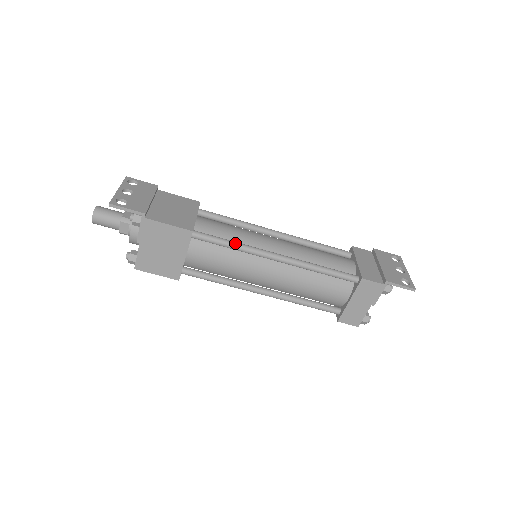
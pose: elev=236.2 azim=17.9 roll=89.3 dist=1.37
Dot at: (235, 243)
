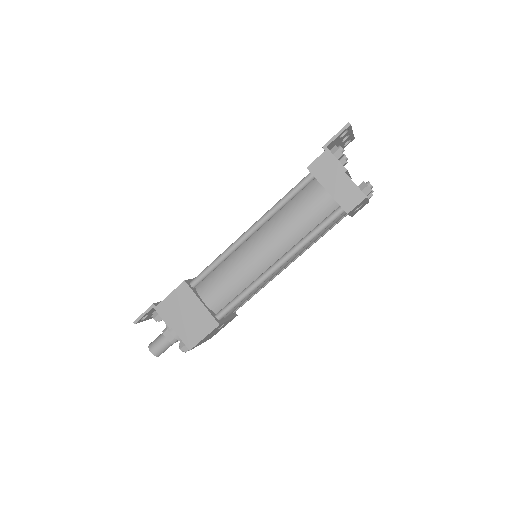
Dot at: (217, 258)
